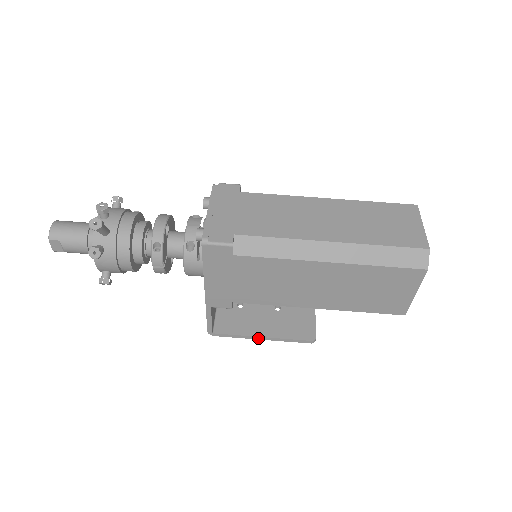
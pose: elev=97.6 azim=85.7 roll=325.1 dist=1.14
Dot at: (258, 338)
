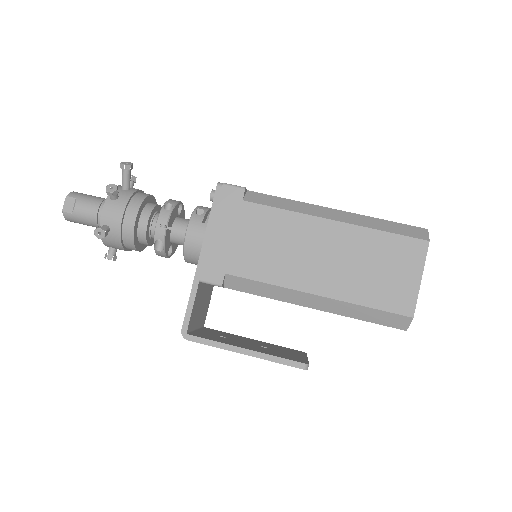
Dot at: (239, 350)
